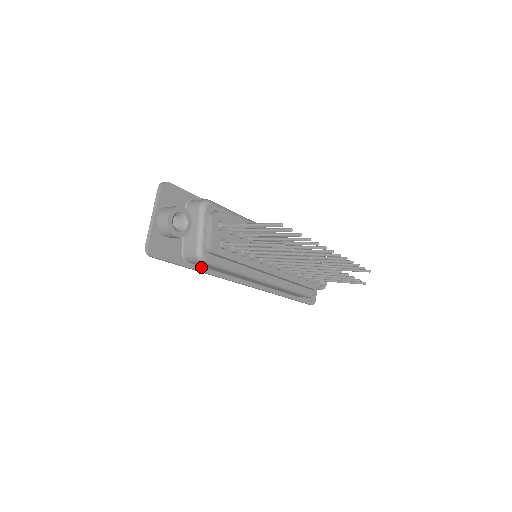
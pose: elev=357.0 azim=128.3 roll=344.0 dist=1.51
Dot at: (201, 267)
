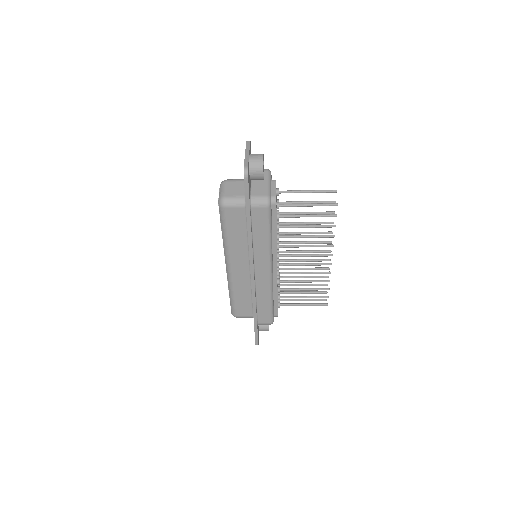
Dot at: (251, 221)
